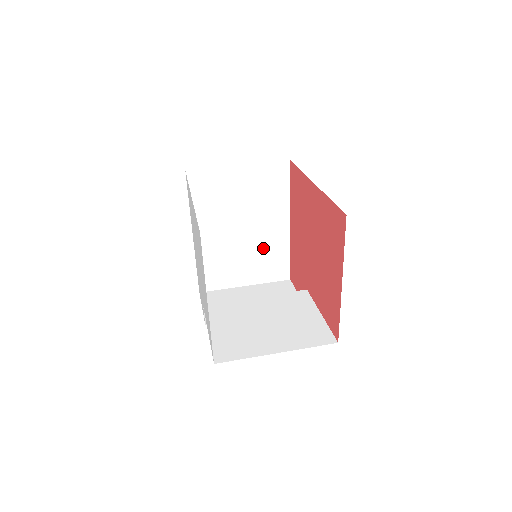
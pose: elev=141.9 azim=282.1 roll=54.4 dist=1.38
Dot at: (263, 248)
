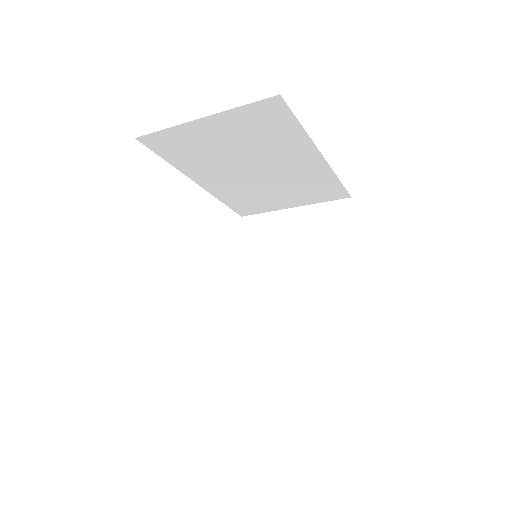
Dot at: (319, 312)
